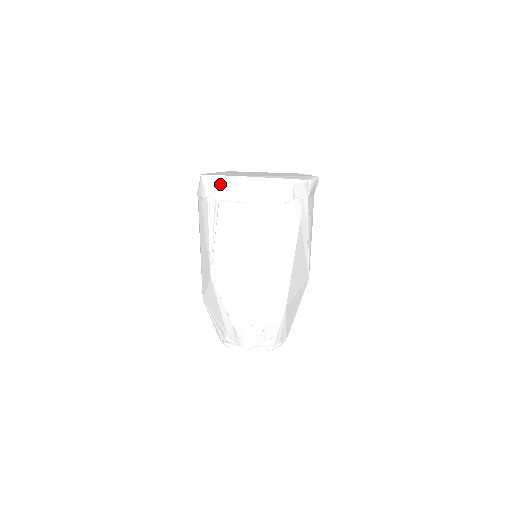
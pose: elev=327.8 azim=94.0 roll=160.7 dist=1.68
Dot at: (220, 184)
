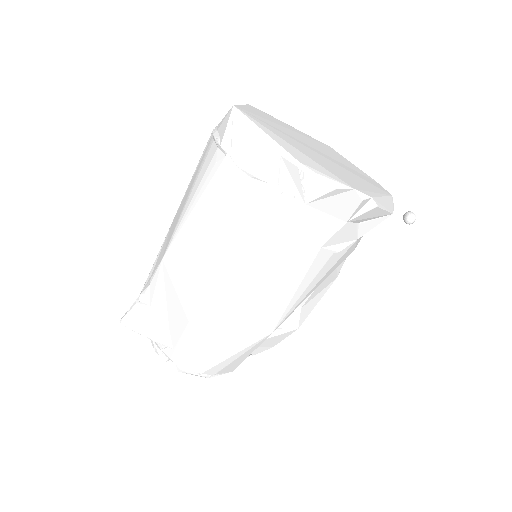
Dot at: occluded
